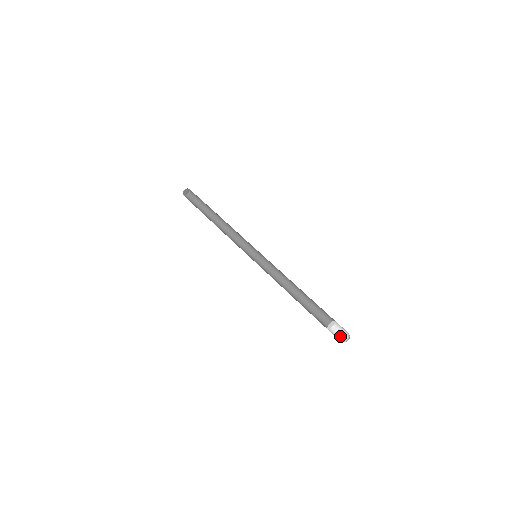
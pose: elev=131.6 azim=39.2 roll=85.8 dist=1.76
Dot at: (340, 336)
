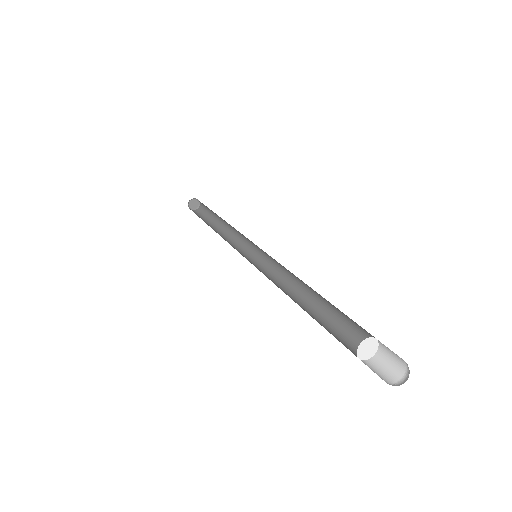
Dot at: (392, 371)
